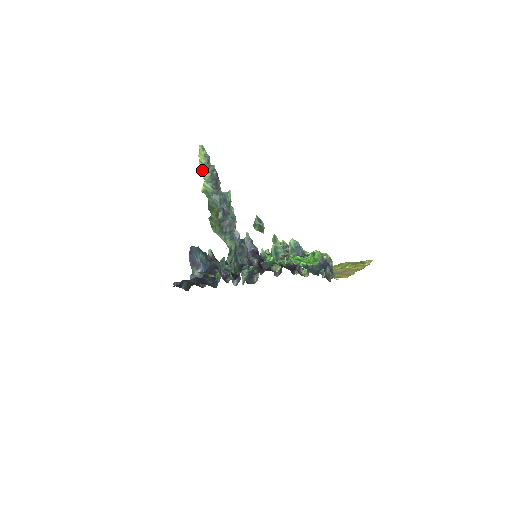
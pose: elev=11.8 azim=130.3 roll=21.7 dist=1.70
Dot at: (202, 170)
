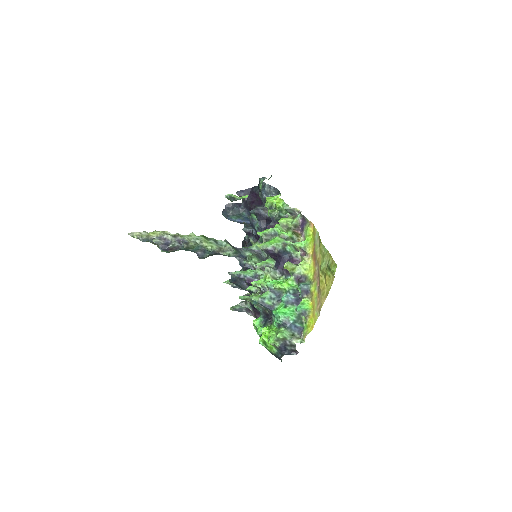
Dot at: occluded
